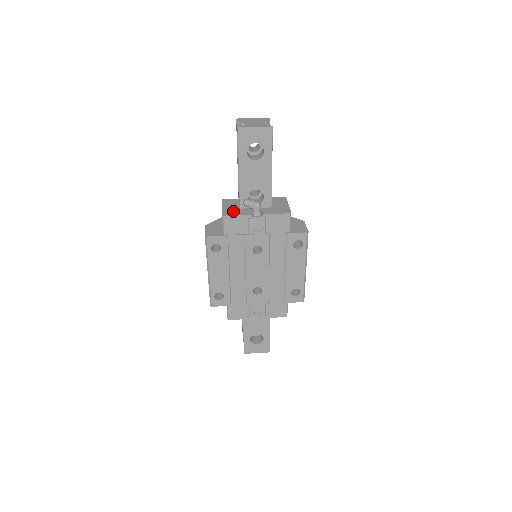
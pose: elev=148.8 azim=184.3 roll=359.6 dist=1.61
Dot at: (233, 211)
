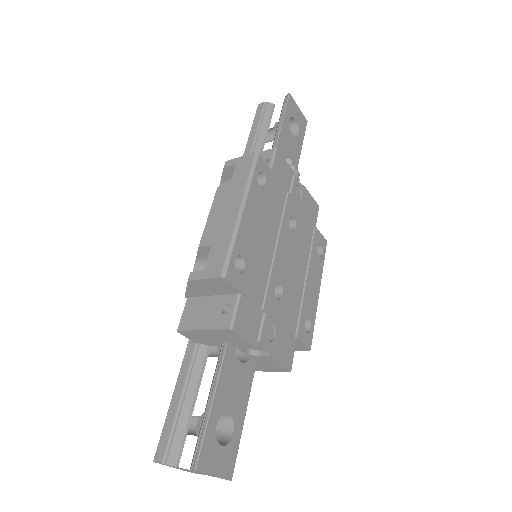
Dot at: occluded
